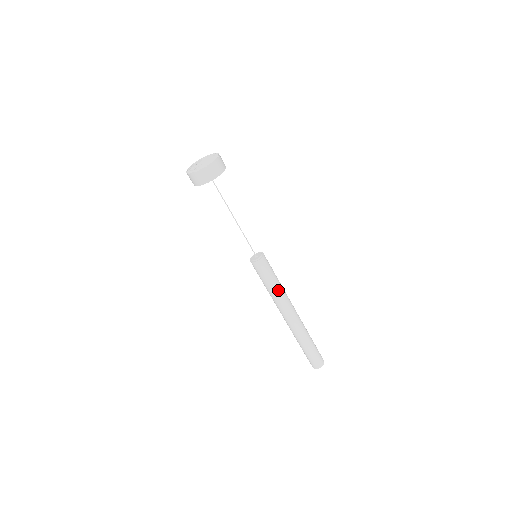
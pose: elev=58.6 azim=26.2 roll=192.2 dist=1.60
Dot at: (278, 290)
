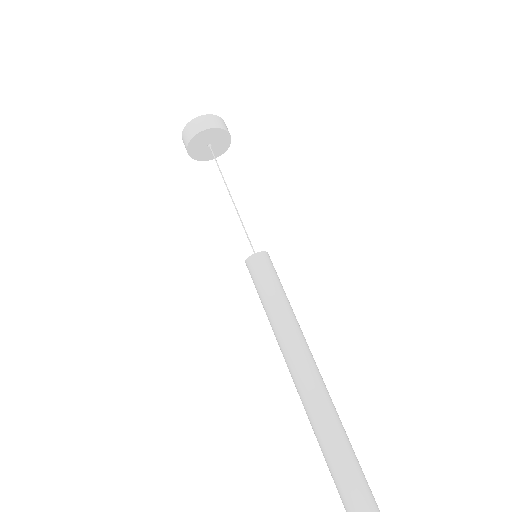
Dot at: (294, 314)
